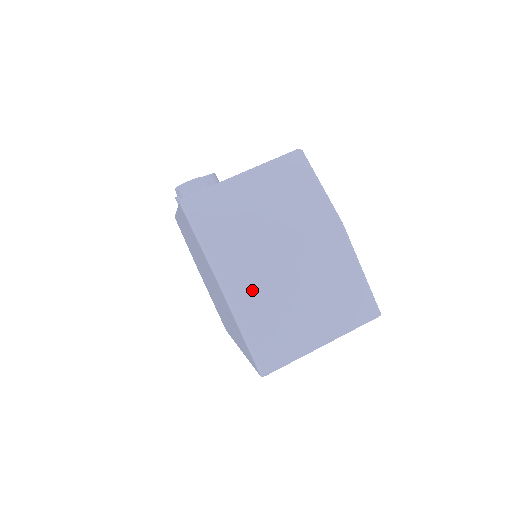
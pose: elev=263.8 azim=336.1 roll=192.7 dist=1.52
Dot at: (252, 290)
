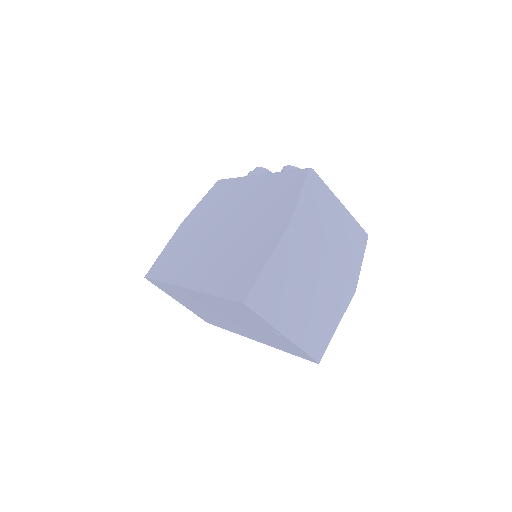
Dot at: (297, 254)
